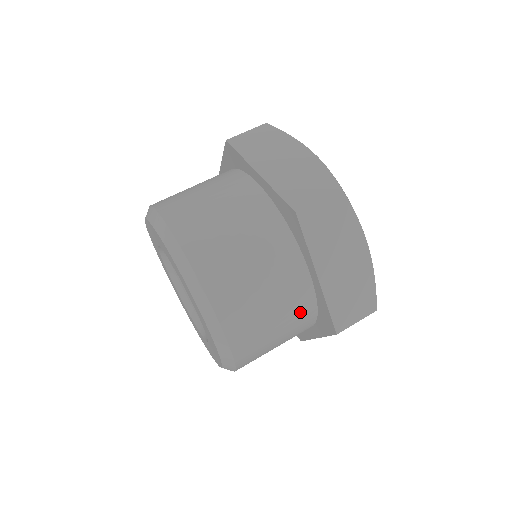
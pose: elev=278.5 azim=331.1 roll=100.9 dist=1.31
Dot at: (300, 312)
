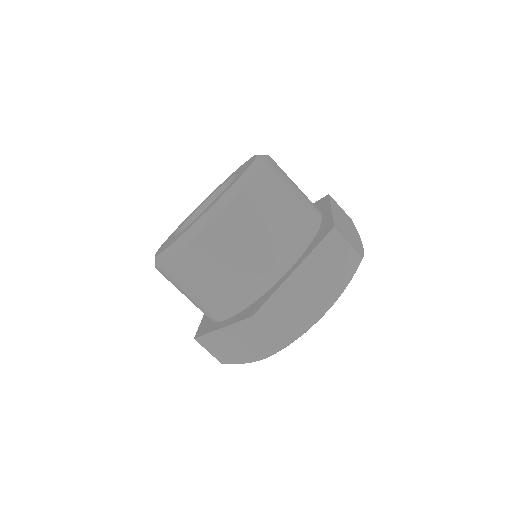
Dot at: (253, 280)
